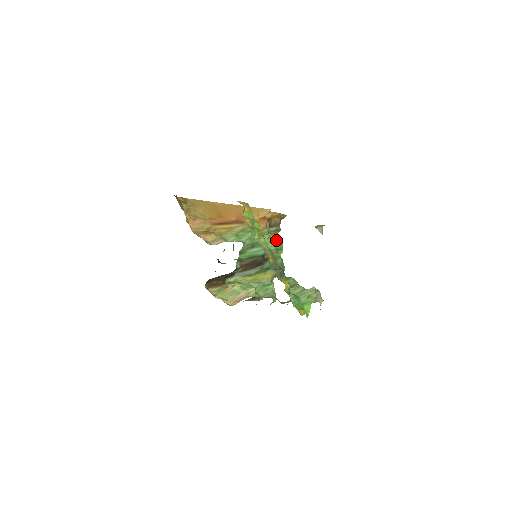
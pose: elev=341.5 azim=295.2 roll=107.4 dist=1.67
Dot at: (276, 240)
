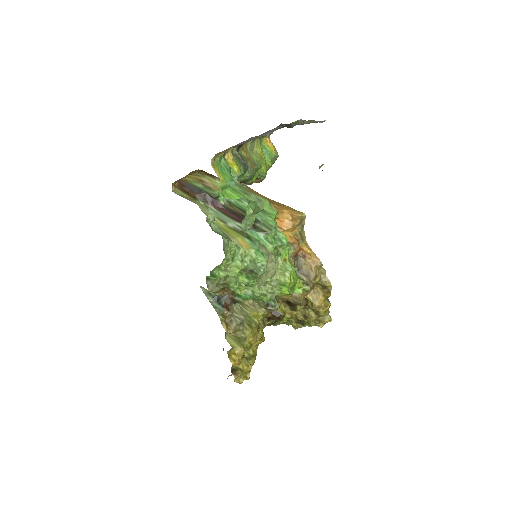
Dot at: occluded
